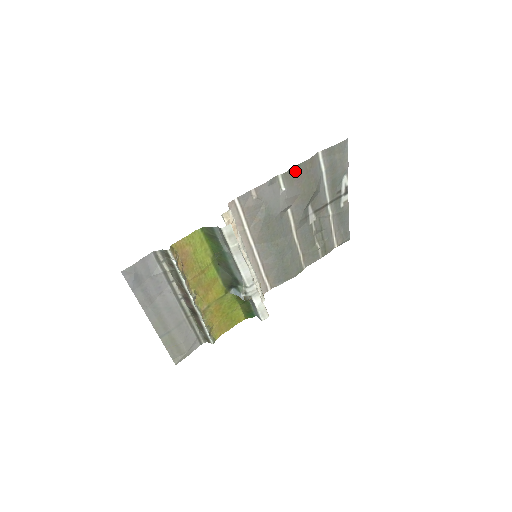
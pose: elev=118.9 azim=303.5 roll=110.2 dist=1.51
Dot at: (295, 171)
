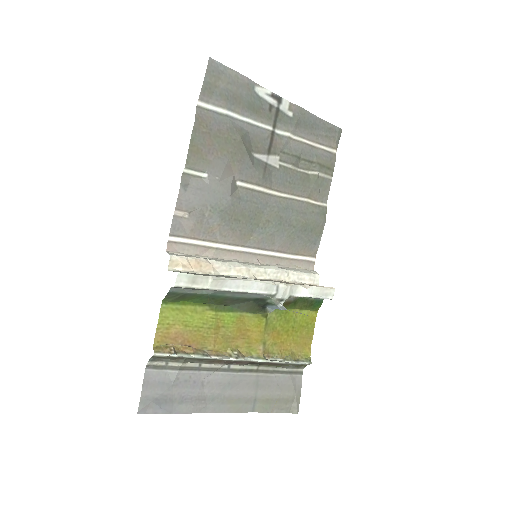
Dot at: (195, 148)
